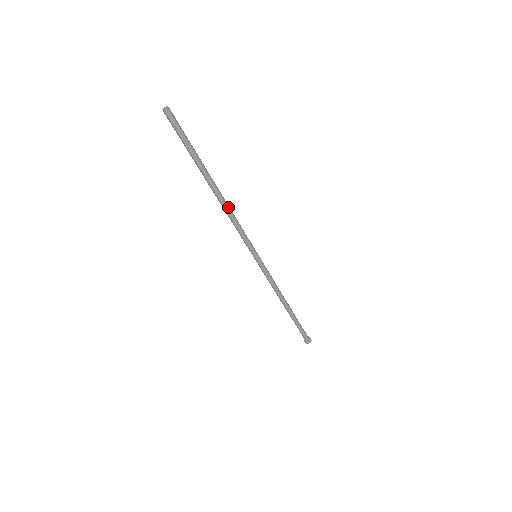
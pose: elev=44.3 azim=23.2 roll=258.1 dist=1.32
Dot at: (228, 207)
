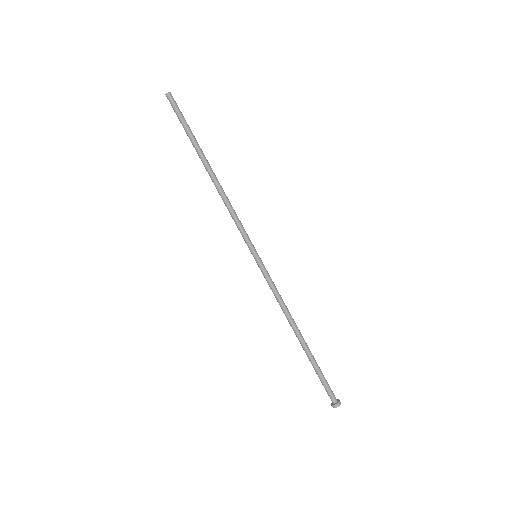
Dot at: (223, 191)
